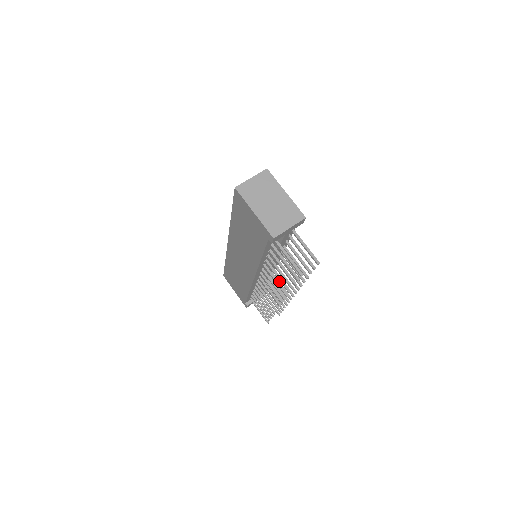
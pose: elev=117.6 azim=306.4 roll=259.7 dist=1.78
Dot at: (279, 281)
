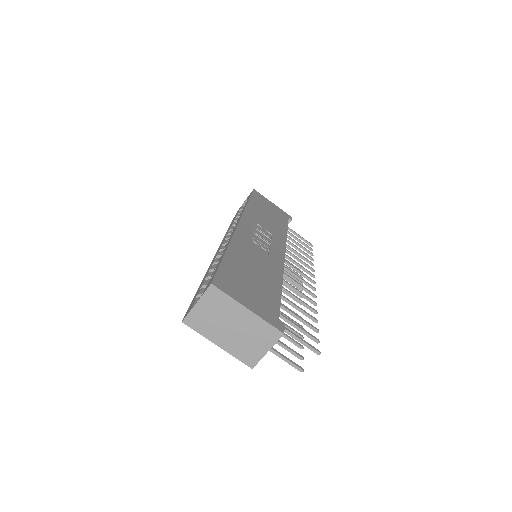
Dot at: (294, 261)
